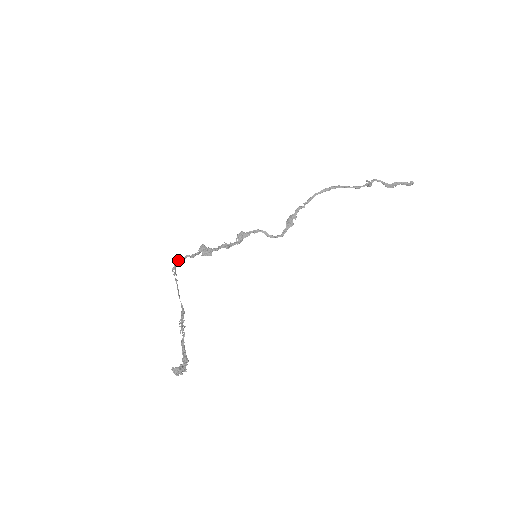
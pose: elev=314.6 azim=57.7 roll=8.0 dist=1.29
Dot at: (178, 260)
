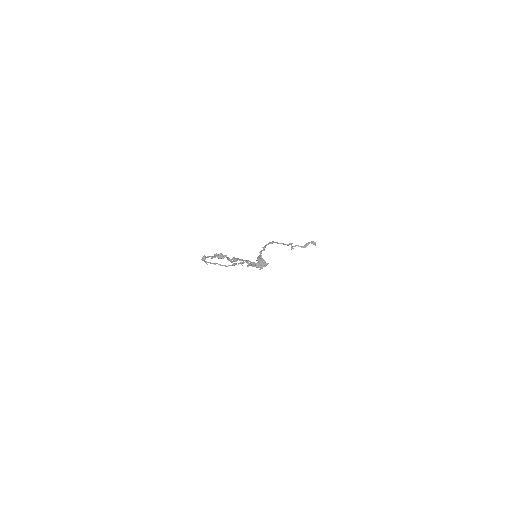
Dot at: (204, 256)
